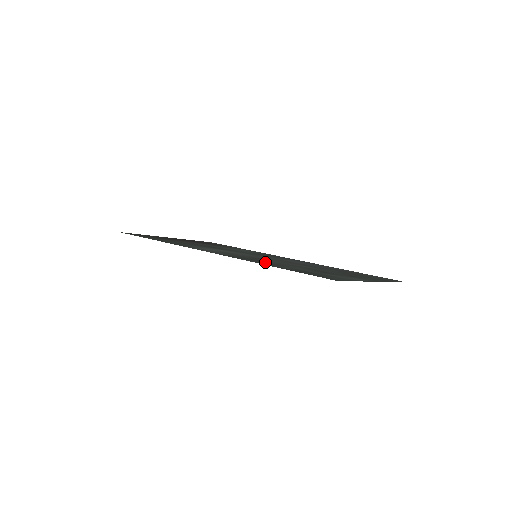
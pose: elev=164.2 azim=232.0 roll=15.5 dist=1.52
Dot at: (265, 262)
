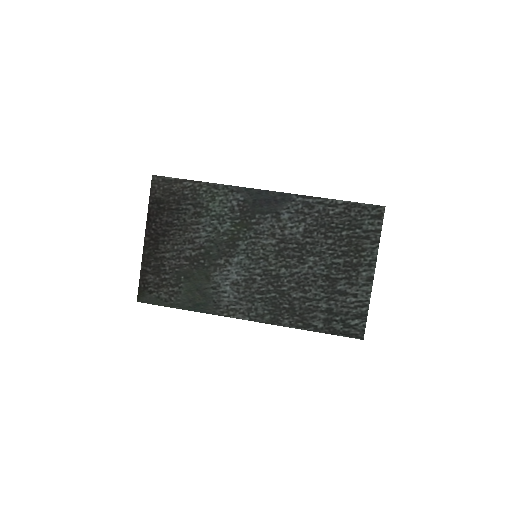
Dot at: (293, 308)
